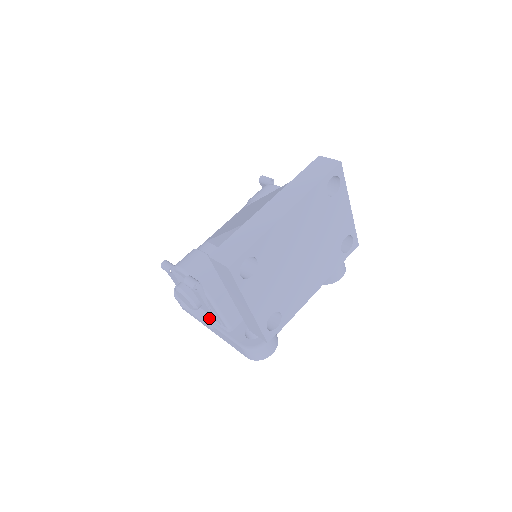
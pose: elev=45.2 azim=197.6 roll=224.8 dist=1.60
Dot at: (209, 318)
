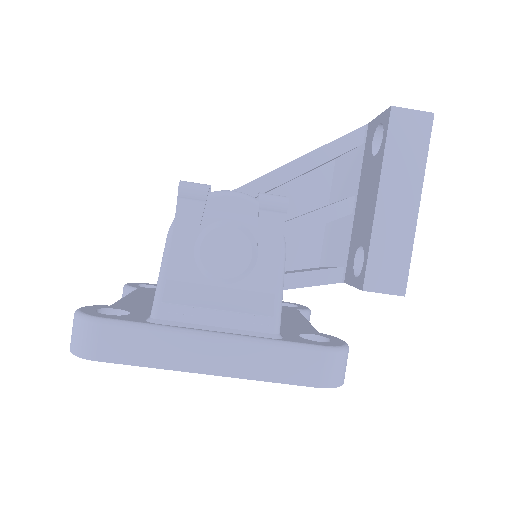
Dot at: (261, 298)
